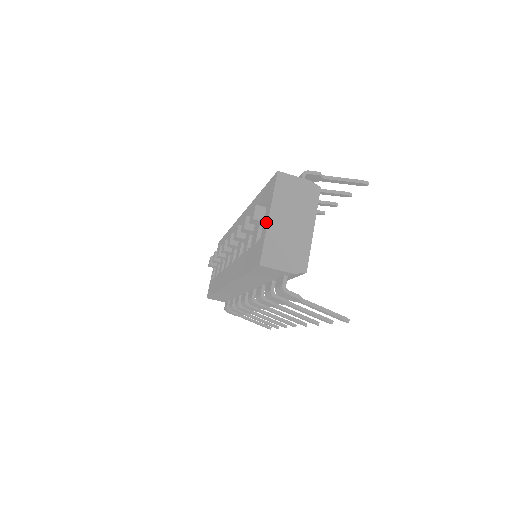
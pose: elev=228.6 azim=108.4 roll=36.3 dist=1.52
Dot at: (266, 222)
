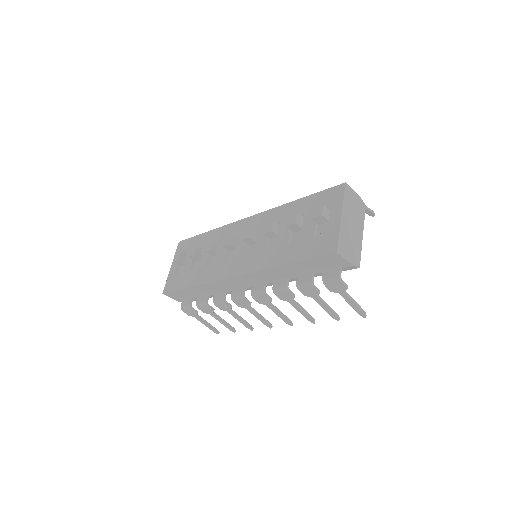
Dot at: (337, 220)
